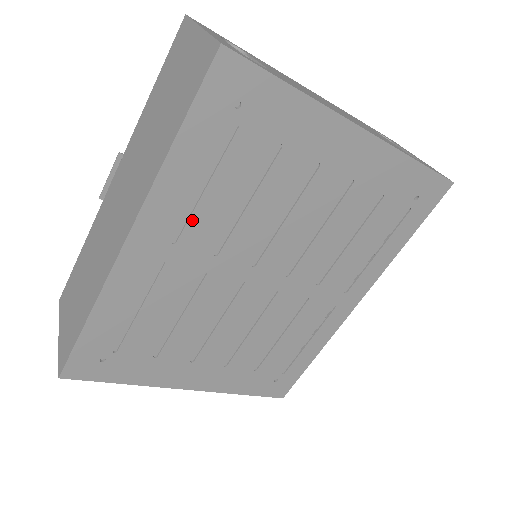
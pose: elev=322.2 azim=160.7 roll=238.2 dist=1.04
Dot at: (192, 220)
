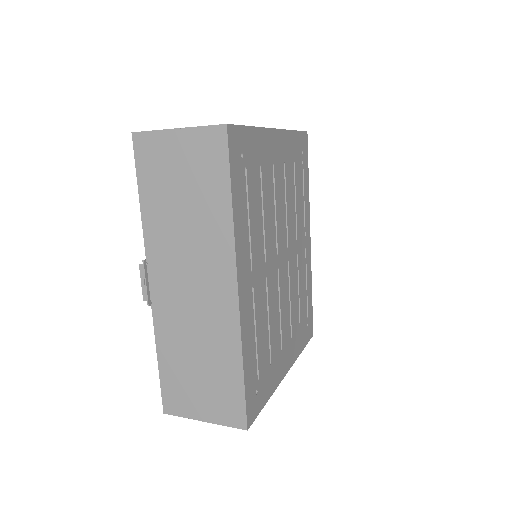
Dot at: (252, 247)
